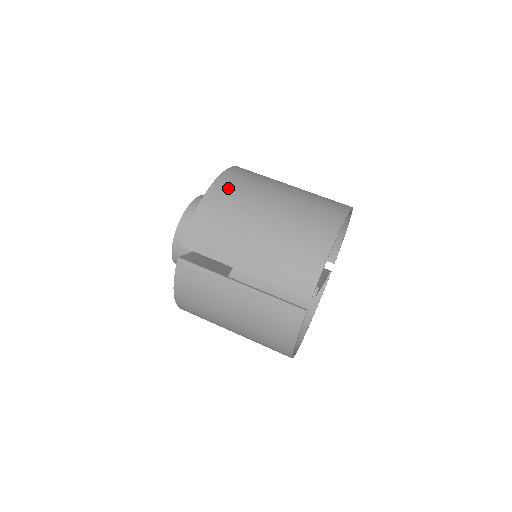
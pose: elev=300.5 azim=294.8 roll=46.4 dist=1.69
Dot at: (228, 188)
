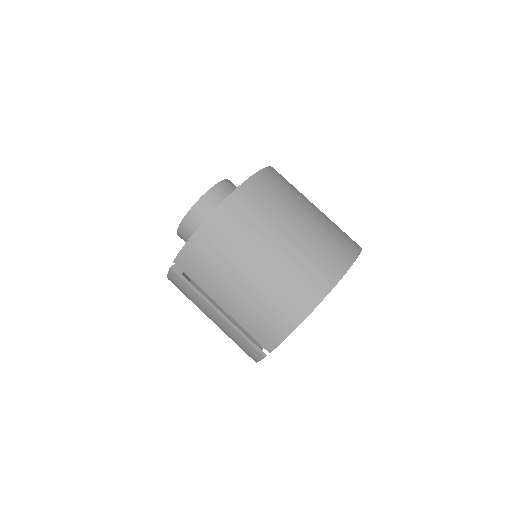
Dot at: (227, 221)
